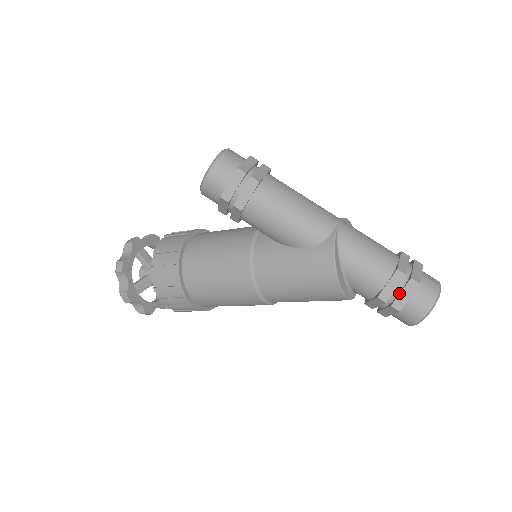
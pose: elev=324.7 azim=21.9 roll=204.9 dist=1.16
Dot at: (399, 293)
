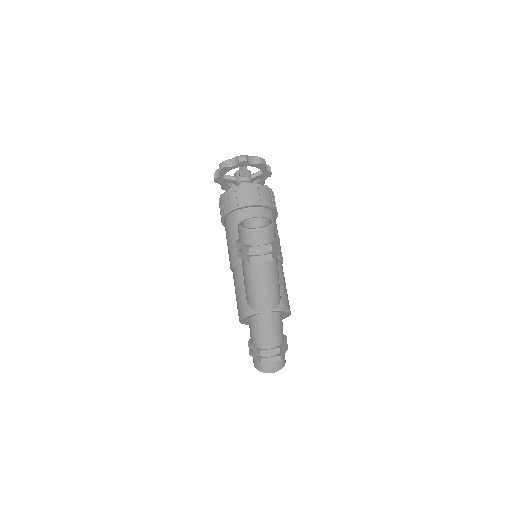
Dot at: (254, 353)
